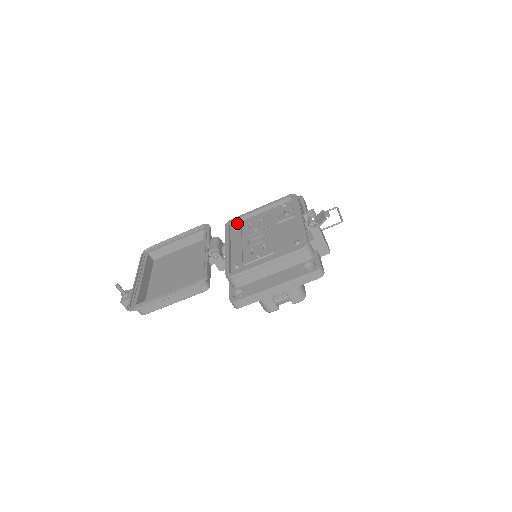
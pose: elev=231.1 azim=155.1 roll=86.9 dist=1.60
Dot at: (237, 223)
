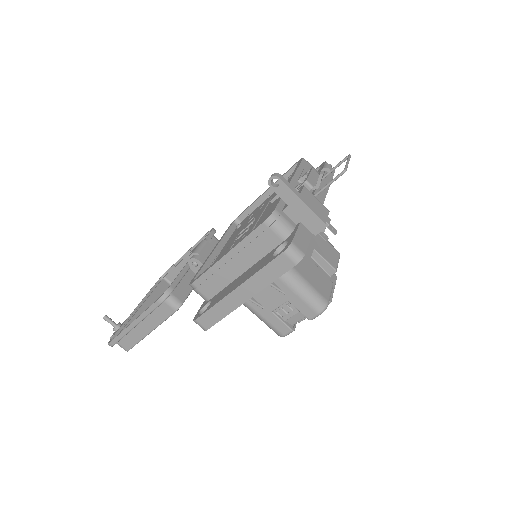
Dot at: (244, 219)
